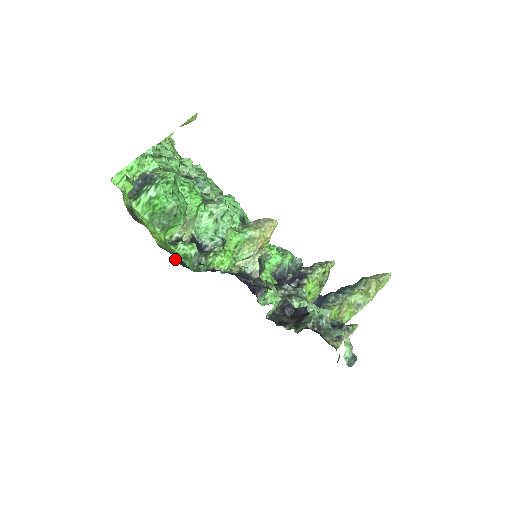
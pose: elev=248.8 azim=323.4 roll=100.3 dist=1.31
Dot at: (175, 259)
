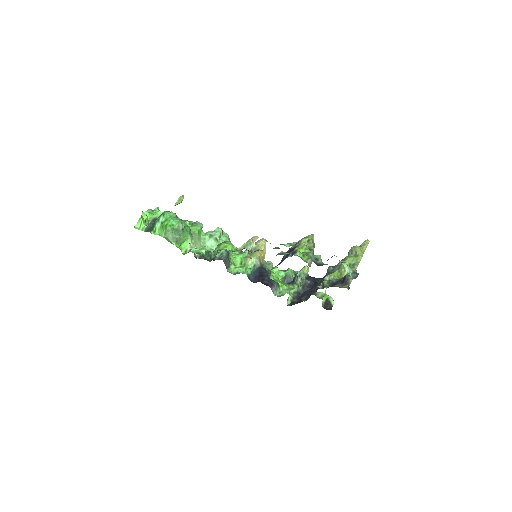
Dot at: occluded
